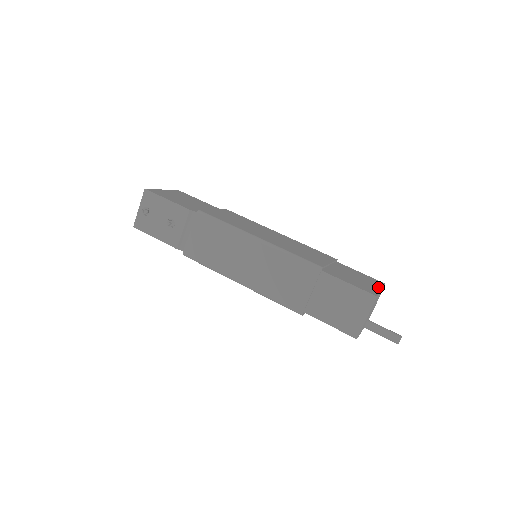
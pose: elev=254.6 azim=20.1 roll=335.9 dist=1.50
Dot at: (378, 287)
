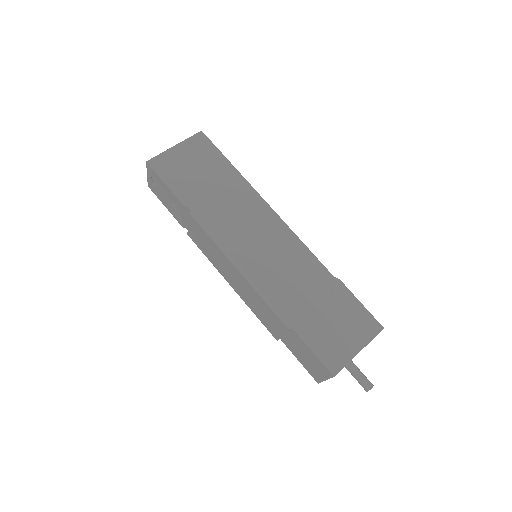
Dot at: (359, 346)
